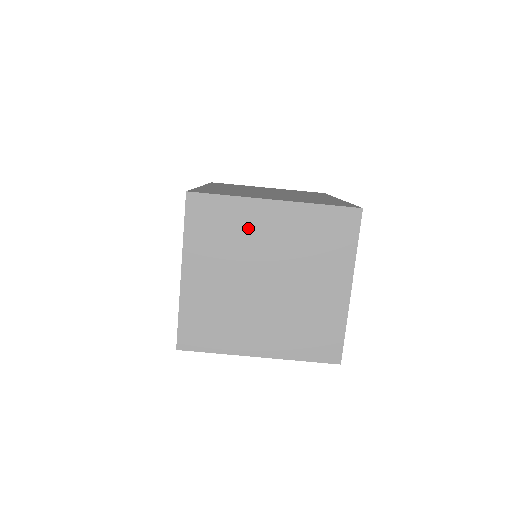
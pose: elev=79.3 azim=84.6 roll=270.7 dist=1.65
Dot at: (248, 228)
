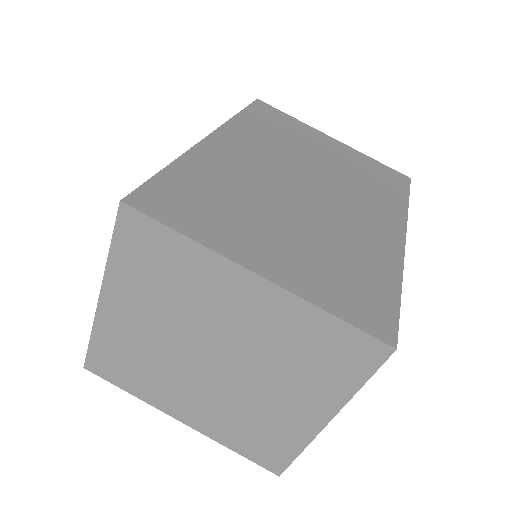
Dot at: (204, 290)
